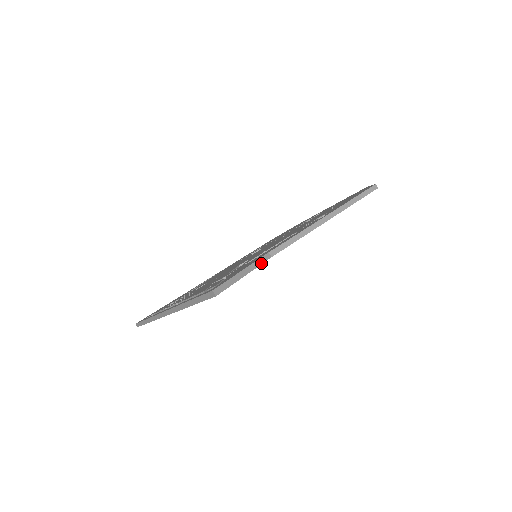
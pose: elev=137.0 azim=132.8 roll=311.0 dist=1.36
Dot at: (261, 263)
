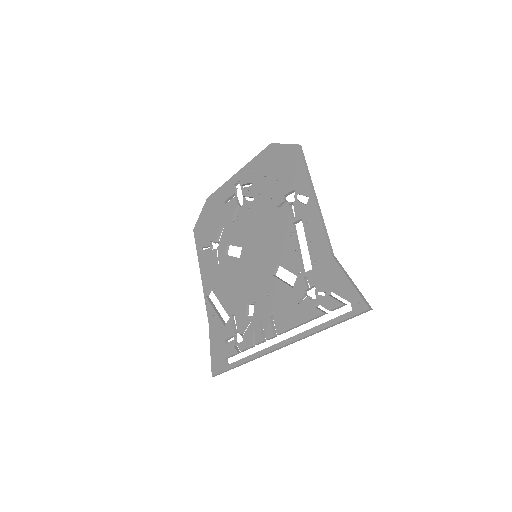
Dot at: (341, 265)
